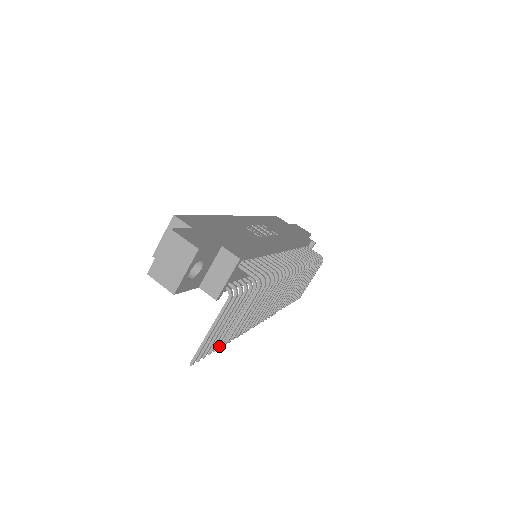
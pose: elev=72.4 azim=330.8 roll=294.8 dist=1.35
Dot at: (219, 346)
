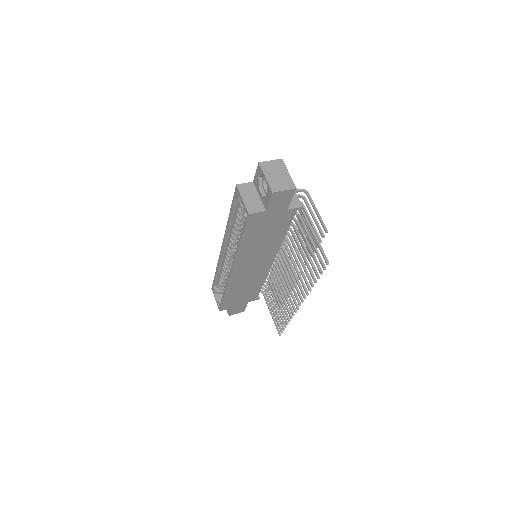
Dot at: (312, 285)
